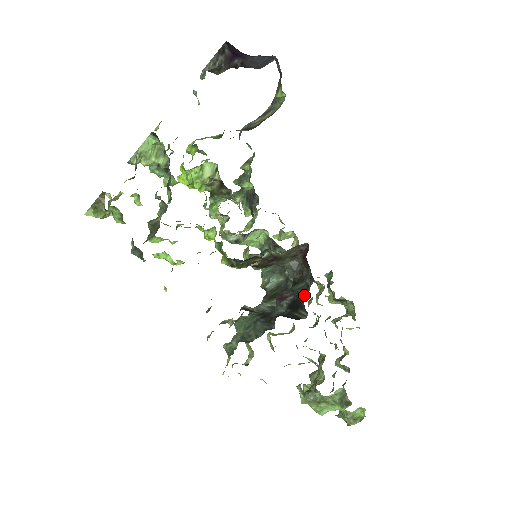
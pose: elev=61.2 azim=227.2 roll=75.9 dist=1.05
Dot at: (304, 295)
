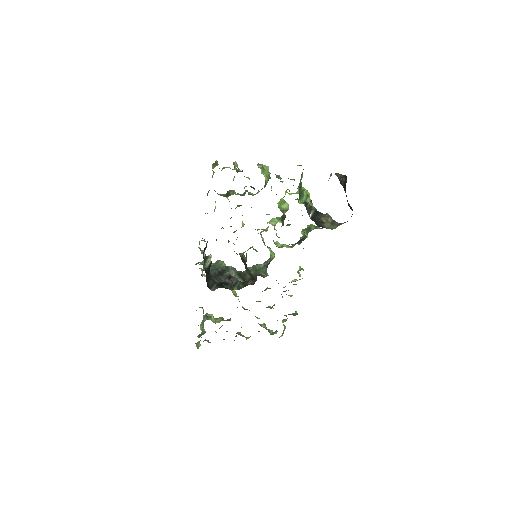
Dot at: (232, 288)
